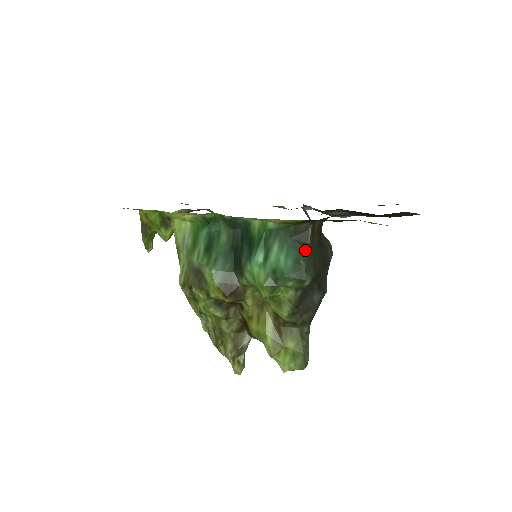
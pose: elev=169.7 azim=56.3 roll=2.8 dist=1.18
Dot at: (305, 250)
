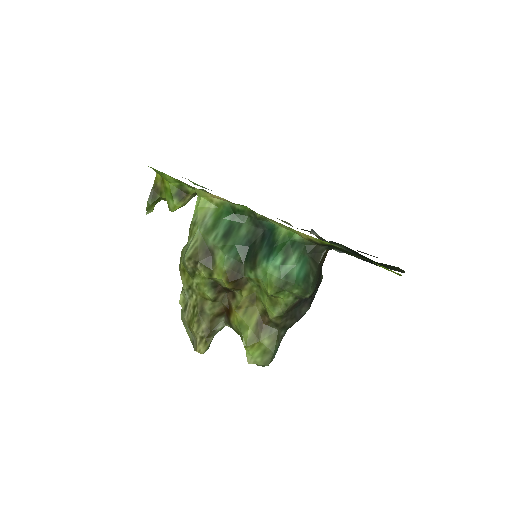
Dot at: (315, 268)
